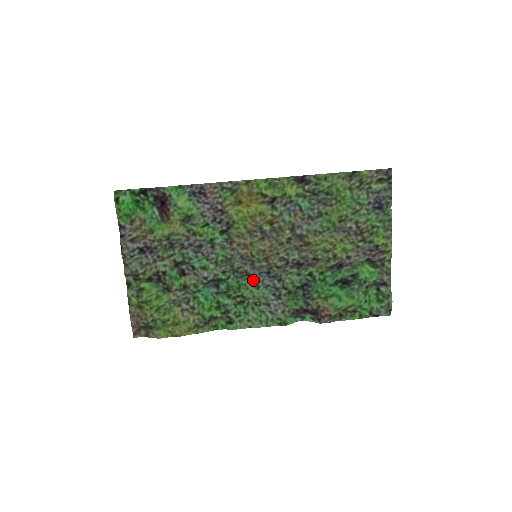
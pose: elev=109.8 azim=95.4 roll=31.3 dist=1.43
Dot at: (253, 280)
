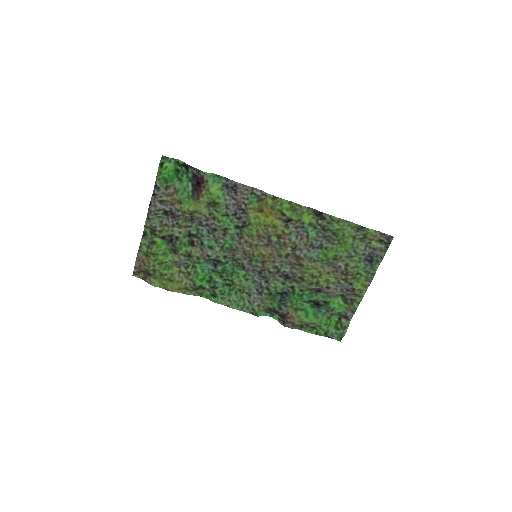
Dot at: (246, 273)
